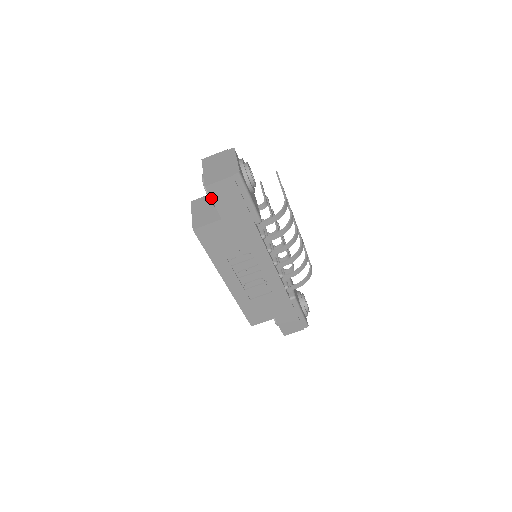
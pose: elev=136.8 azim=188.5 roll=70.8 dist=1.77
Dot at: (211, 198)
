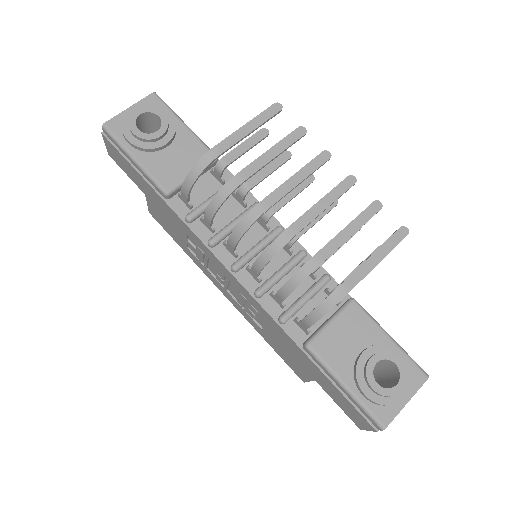
Dot at: (121, 168)
